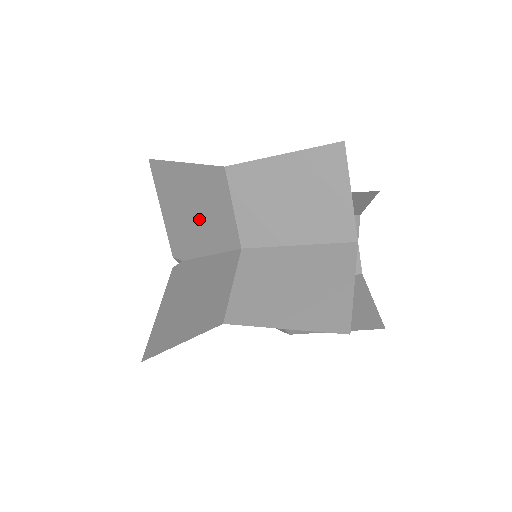
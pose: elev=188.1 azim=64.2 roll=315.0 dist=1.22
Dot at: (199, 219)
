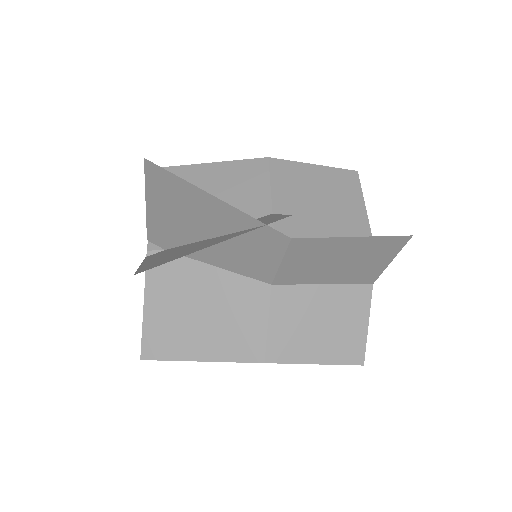
Dot at: (218, 243)
